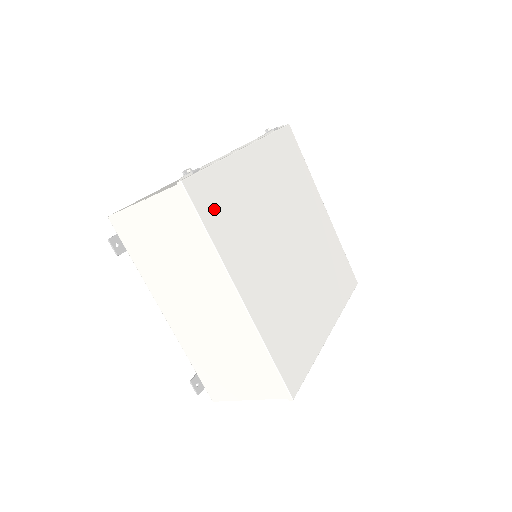
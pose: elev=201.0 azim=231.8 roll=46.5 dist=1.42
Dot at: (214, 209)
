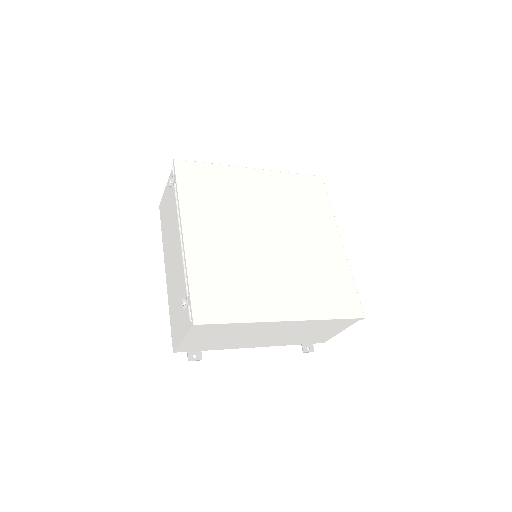
Dot at: (221, 305)
